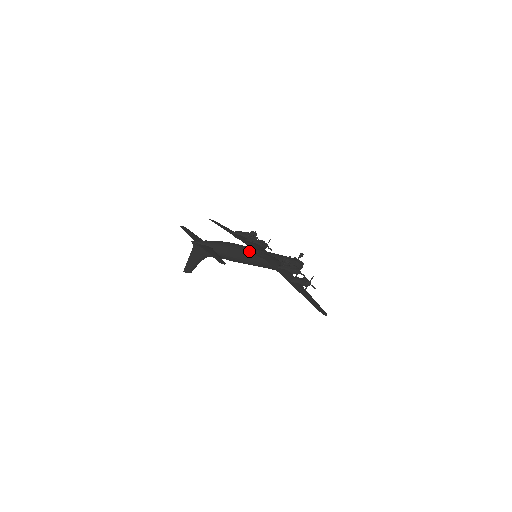
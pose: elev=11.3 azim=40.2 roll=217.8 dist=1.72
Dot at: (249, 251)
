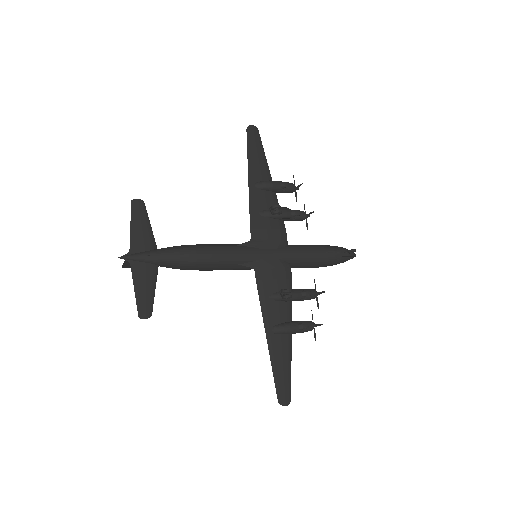
Dot at: (234, 262)
